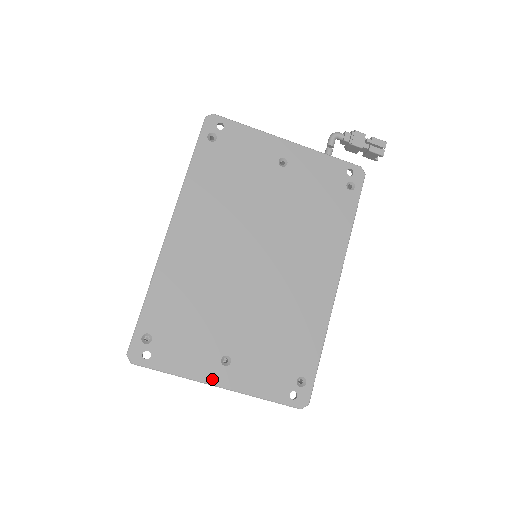
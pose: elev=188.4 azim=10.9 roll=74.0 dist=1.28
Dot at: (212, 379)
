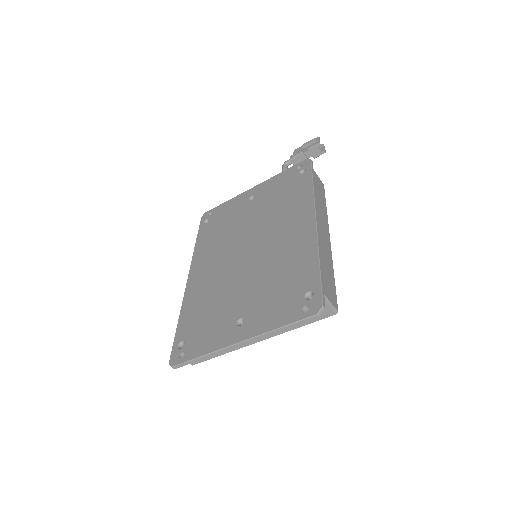
Dot at: (232, 341)
